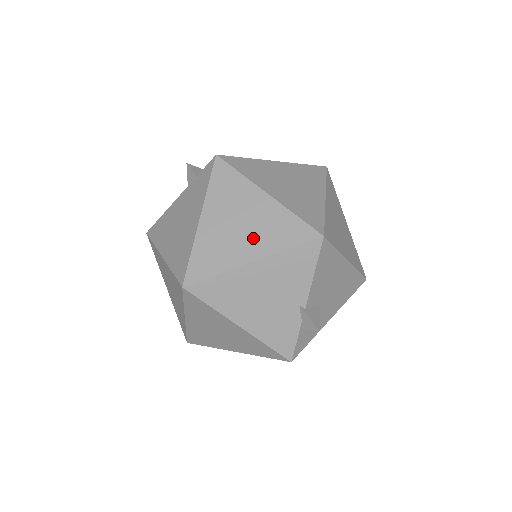
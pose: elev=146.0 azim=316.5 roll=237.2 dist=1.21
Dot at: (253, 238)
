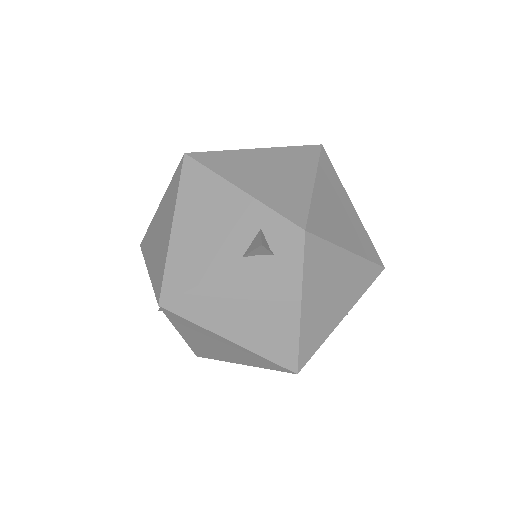
Dot at: (343, 299)
